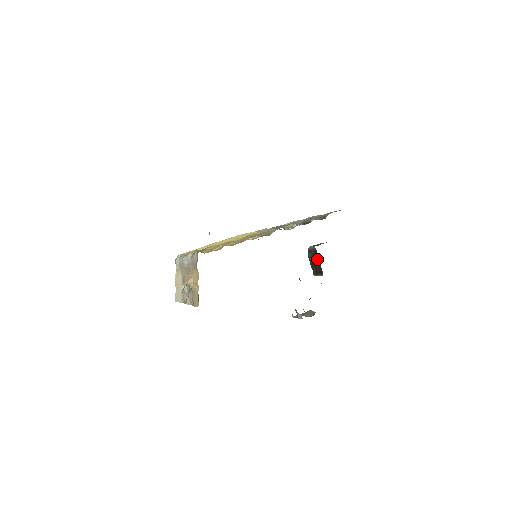
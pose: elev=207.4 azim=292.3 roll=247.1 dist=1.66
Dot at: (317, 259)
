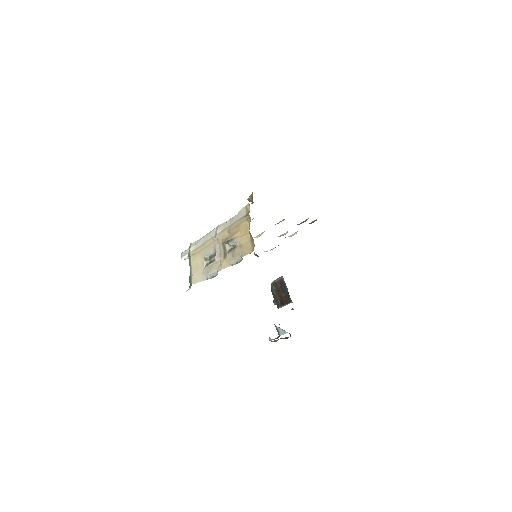
Dot at: (283, 289)
